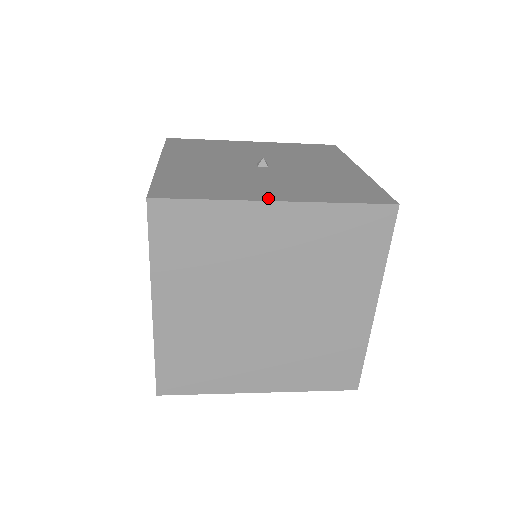
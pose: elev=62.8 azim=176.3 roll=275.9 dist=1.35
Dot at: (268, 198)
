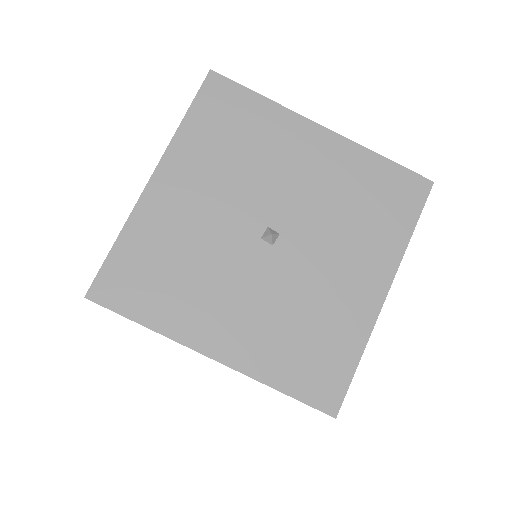
Dot at: (378, 299)
